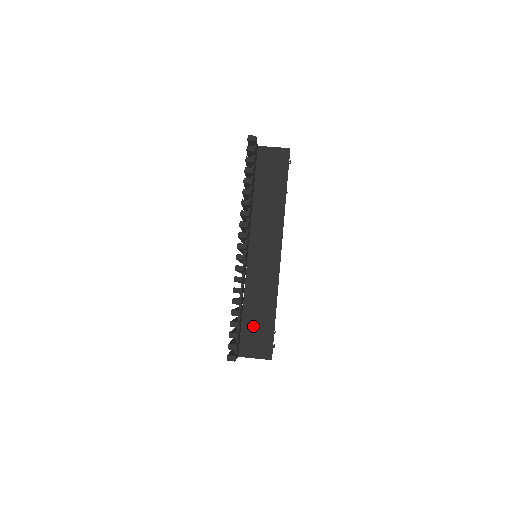
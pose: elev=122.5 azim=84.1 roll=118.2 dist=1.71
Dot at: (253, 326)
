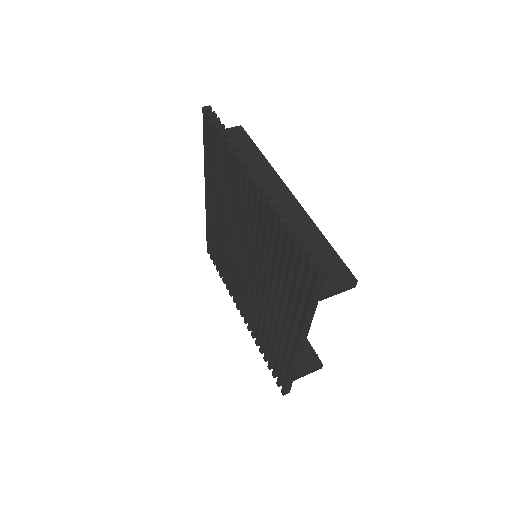
Dot at: occluded
